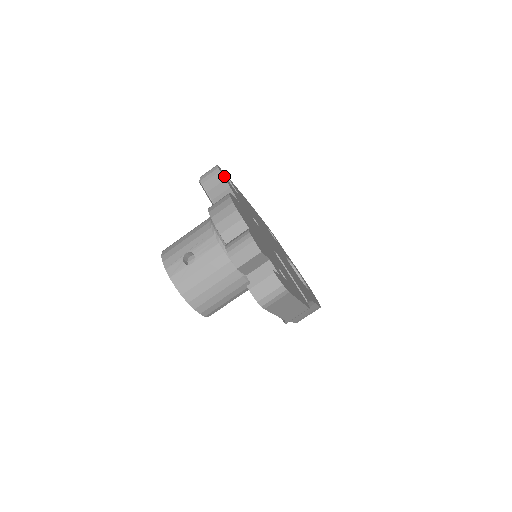
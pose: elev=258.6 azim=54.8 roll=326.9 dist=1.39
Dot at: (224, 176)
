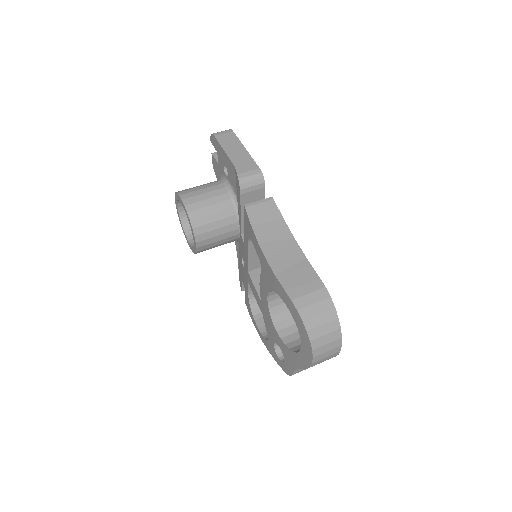
Dot at: occluded
